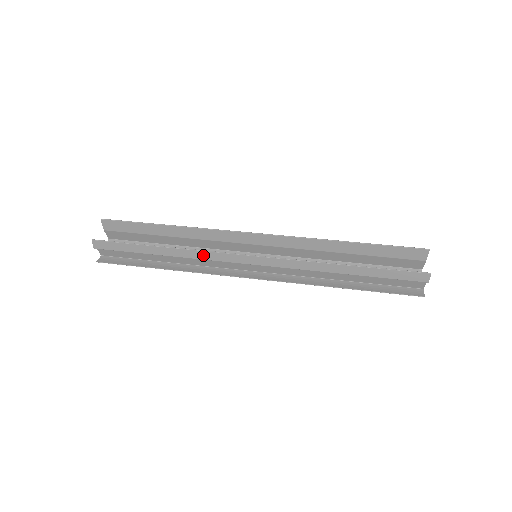
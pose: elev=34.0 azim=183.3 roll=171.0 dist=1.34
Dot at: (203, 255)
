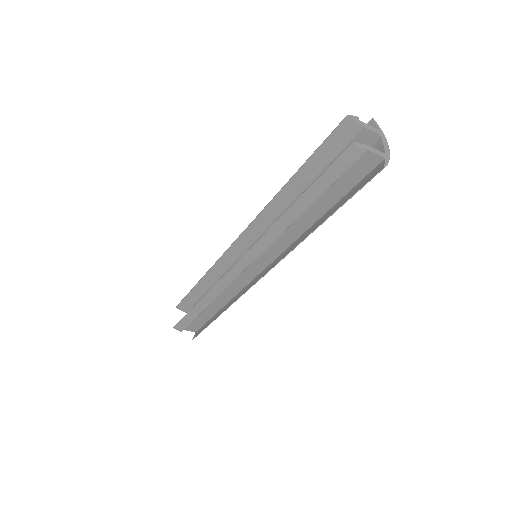
Dot at: (218, 288)
